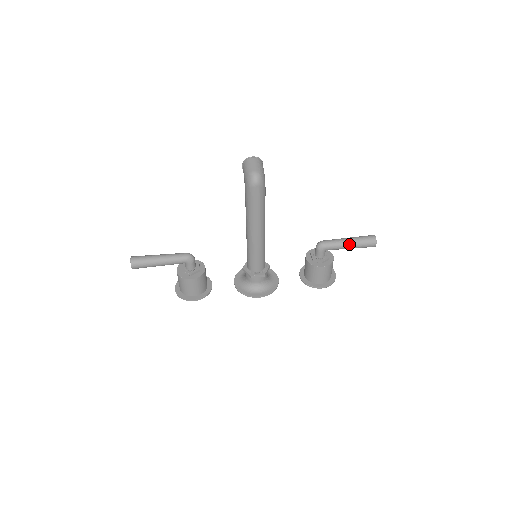
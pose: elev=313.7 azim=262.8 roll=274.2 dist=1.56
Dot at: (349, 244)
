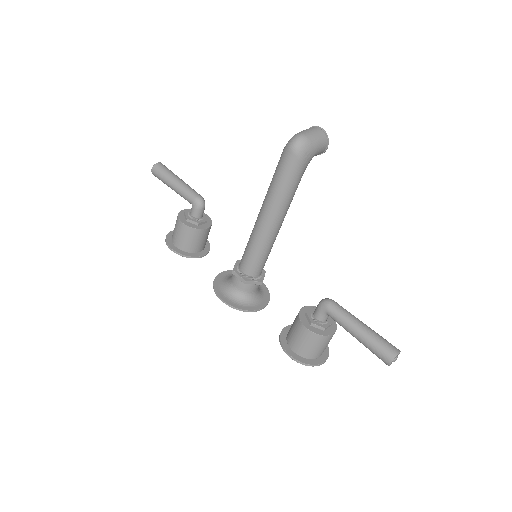
Dot at: (358, 329)
